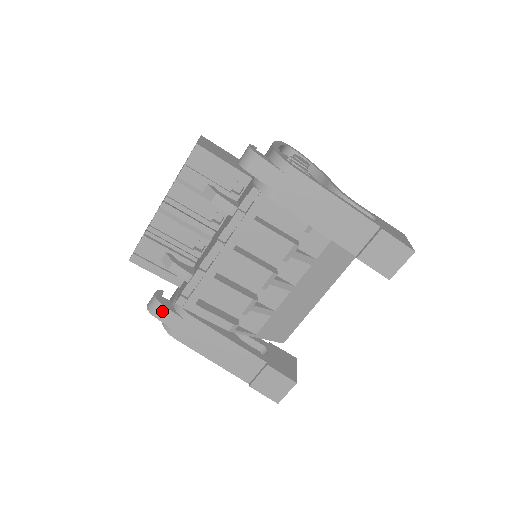
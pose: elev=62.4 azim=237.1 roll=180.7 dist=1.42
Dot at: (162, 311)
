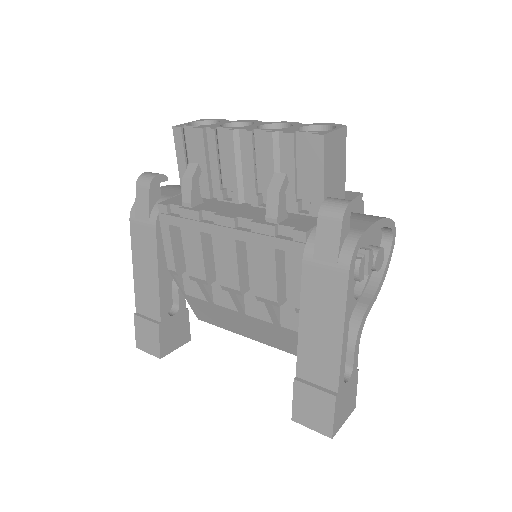
Dot at: (144, 193)
